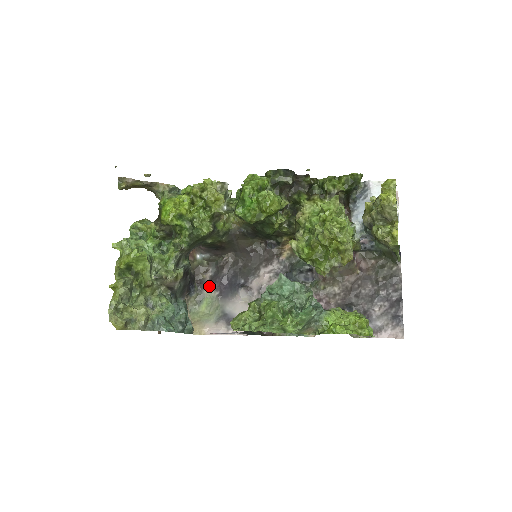
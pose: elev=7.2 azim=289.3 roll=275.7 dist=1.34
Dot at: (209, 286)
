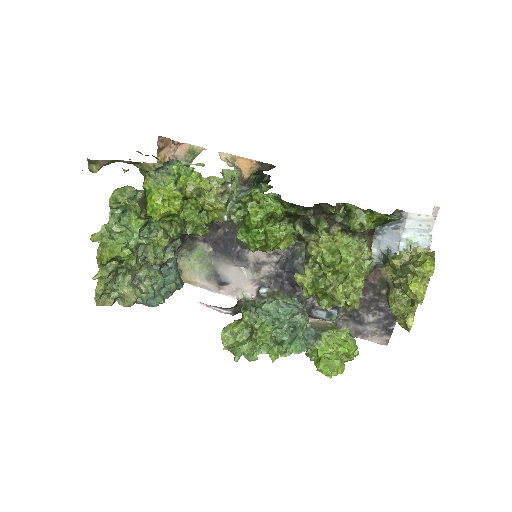
Dot at: (202, 240)
